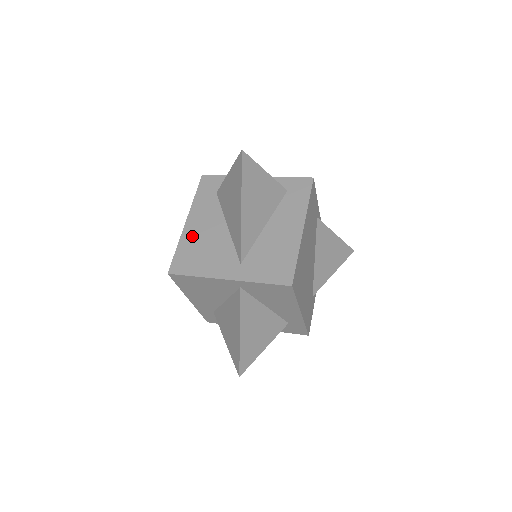
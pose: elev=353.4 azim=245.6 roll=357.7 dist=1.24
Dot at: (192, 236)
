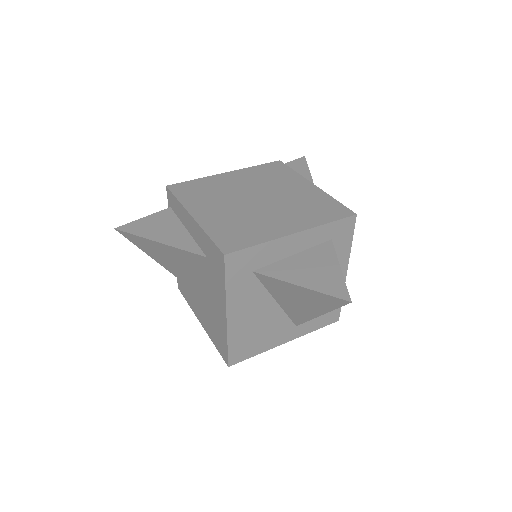
Dot at: (241, 327)
